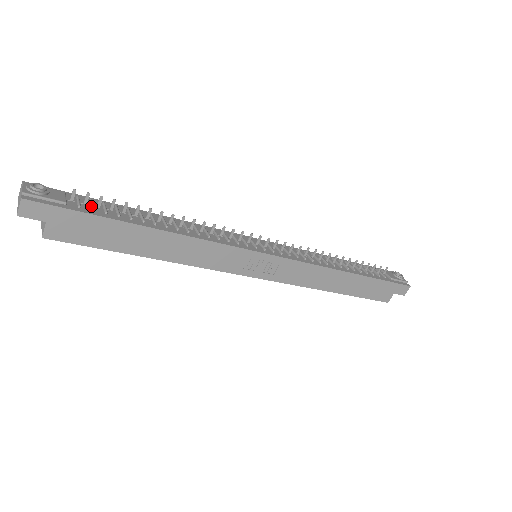
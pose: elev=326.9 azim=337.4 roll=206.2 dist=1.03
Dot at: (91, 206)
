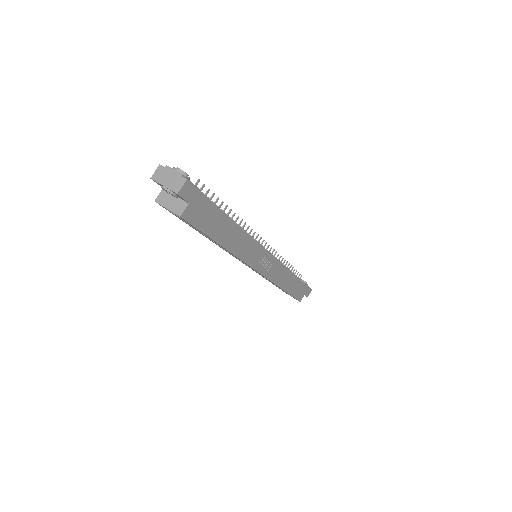
Dot at: occluded
